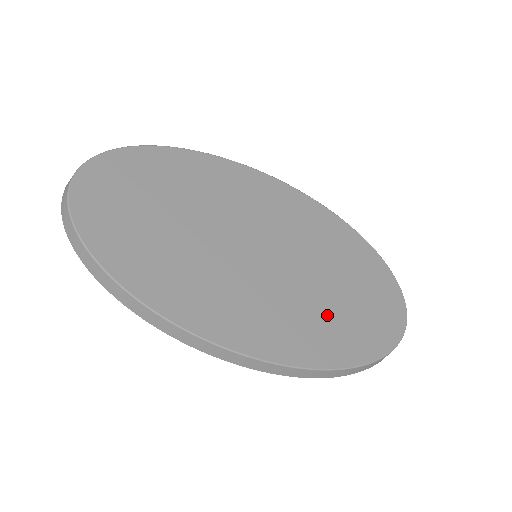
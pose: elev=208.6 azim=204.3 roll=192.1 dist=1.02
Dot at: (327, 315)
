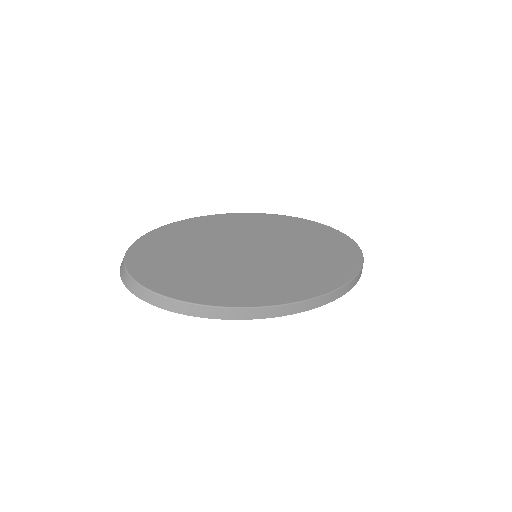
Dot at: (318, 262)
